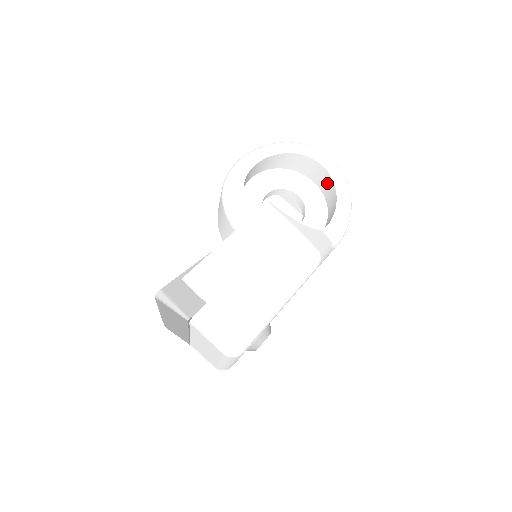
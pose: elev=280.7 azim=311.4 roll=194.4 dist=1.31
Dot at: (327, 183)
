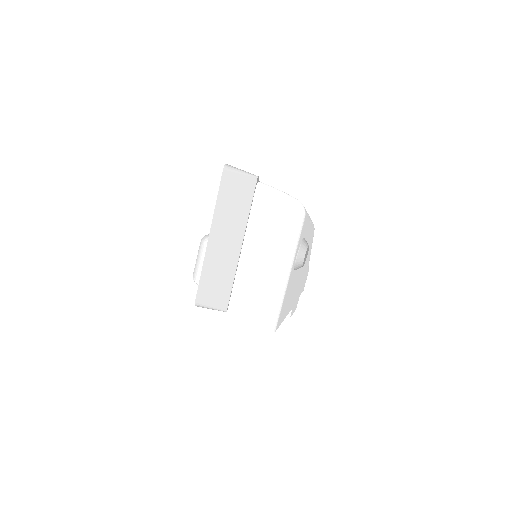
Dot at: occluded
